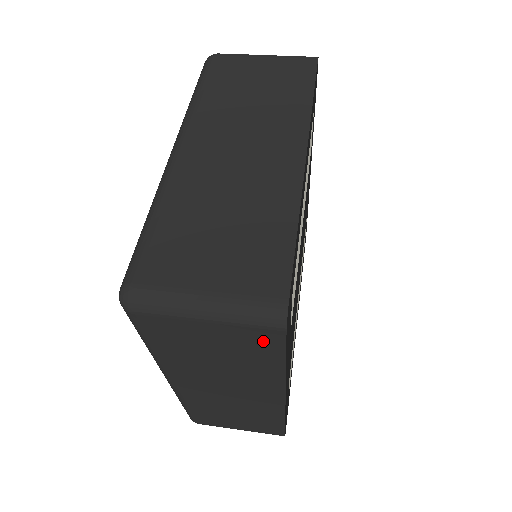
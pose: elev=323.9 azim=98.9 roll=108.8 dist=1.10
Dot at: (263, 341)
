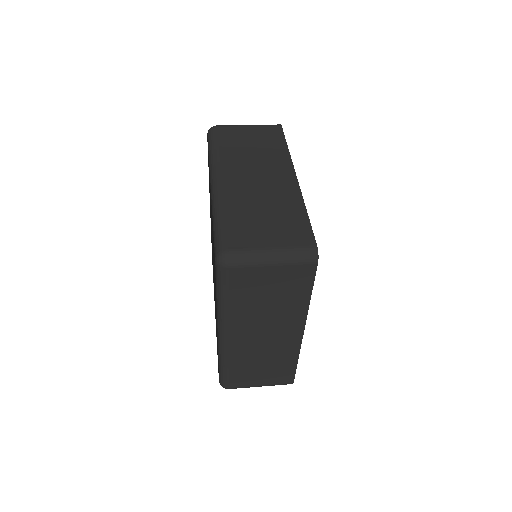
Dot at: (302, 276)
